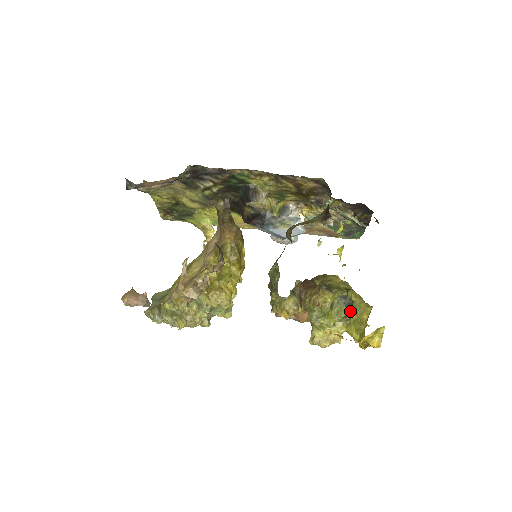
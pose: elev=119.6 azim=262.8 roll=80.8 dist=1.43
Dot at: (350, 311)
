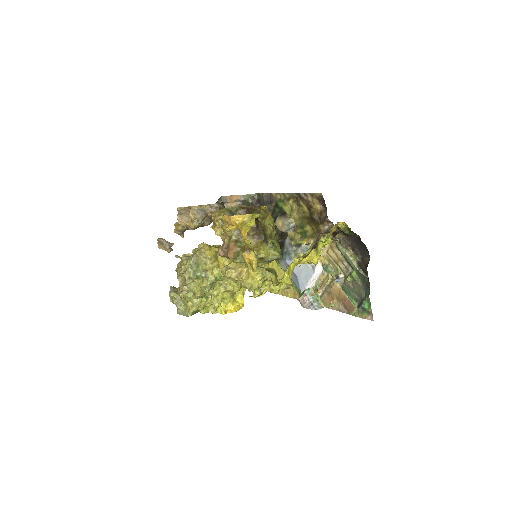
Dot at: occluded
